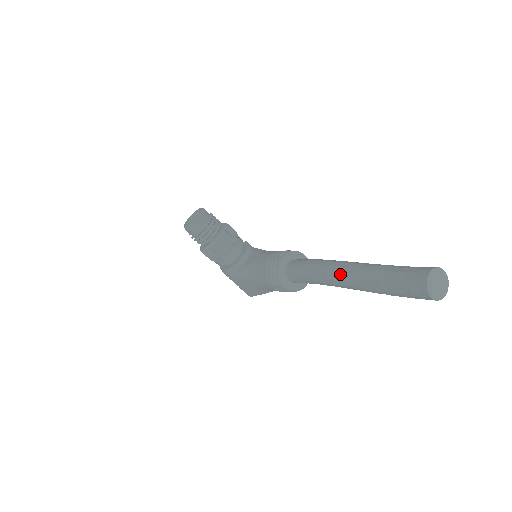
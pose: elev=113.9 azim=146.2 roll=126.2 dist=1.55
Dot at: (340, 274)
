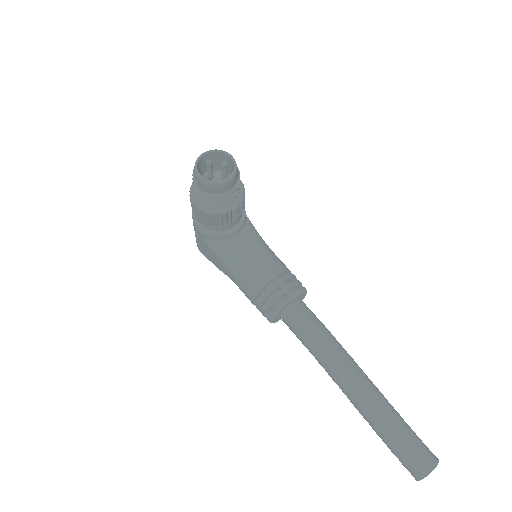
Dot at: (350, 385)
